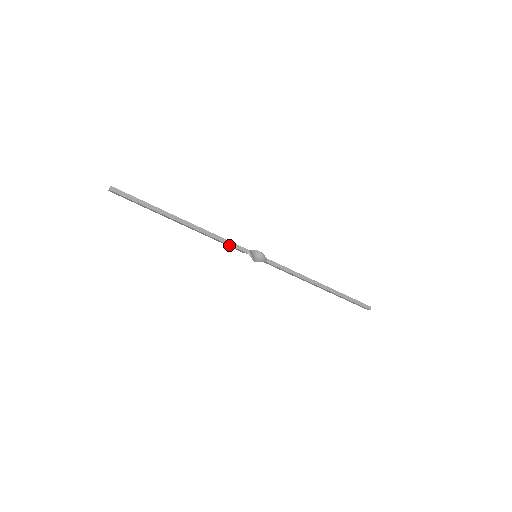
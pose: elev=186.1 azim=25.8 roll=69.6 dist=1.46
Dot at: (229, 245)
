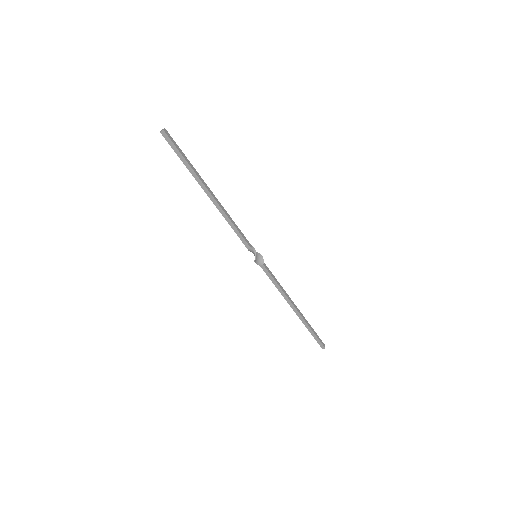
Dot at: (240, 234)
